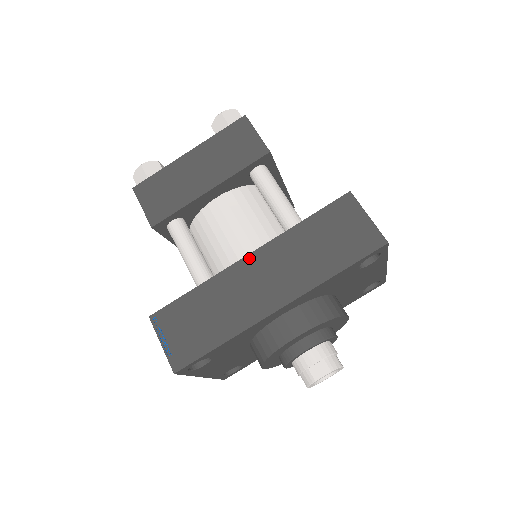
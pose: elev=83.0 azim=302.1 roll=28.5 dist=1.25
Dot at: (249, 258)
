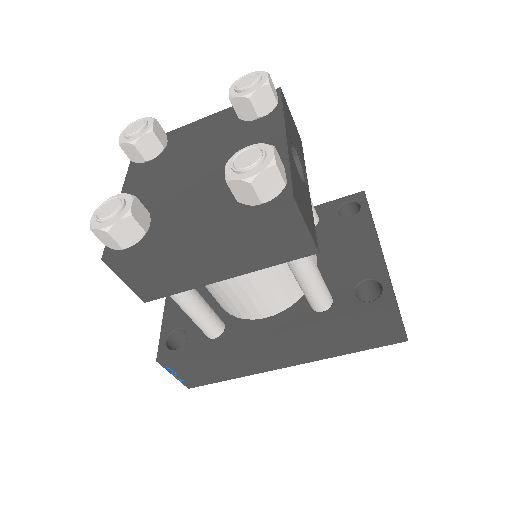
Dot at: (268, 337)
